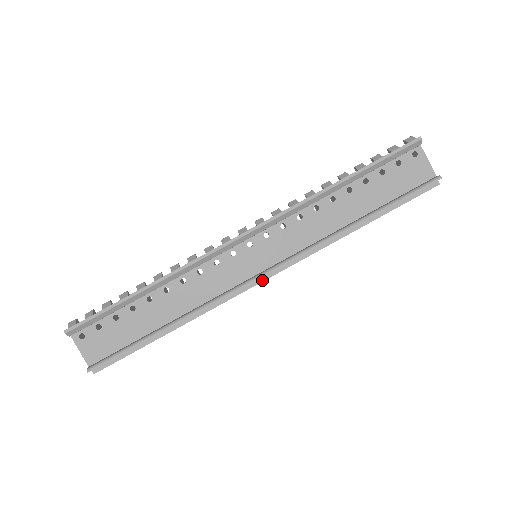
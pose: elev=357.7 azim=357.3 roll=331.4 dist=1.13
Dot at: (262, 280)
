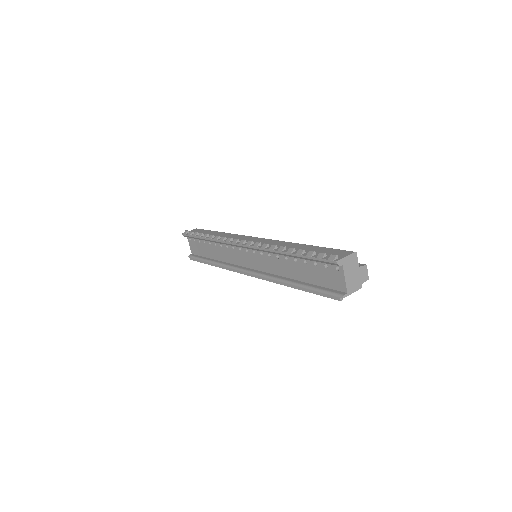
Dot at: (245, 274)
